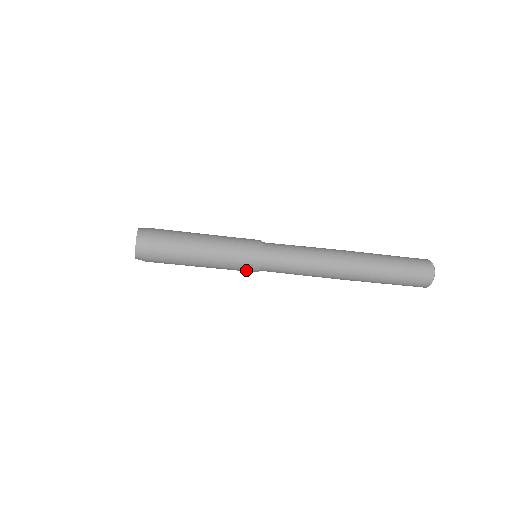
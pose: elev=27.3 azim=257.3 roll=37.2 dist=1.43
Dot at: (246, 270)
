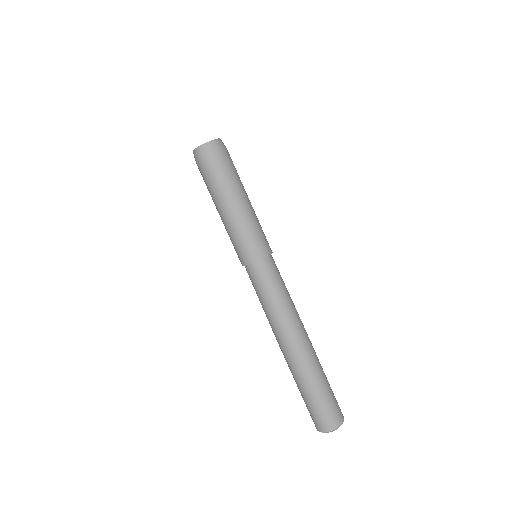
Dot at: (263, 244)
